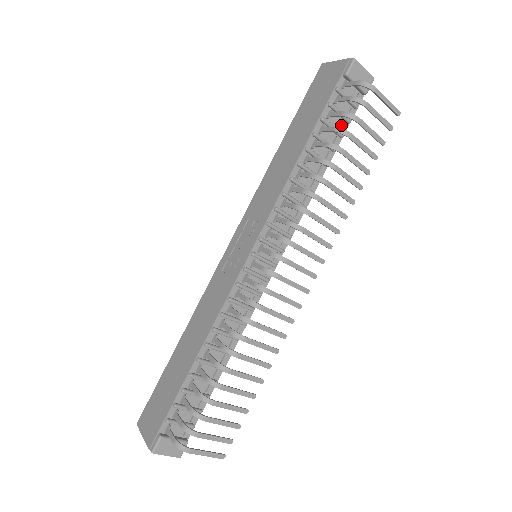
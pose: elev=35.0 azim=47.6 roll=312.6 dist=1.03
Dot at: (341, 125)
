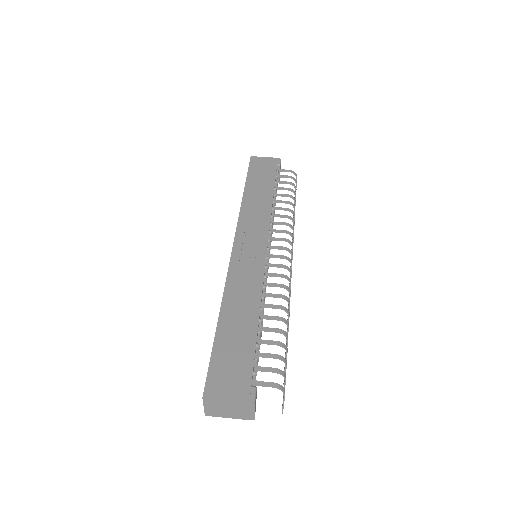
Dot at: occluded
